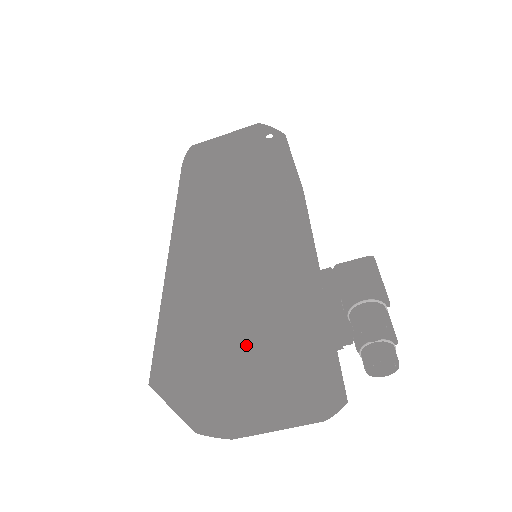
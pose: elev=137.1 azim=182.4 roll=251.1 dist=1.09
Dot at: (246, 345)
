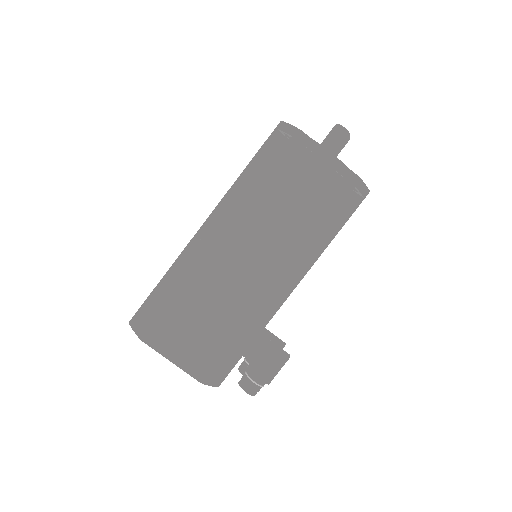
Dot at: (184, 369)
